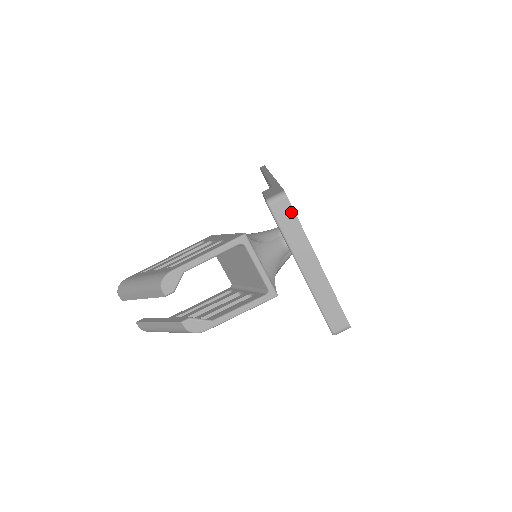
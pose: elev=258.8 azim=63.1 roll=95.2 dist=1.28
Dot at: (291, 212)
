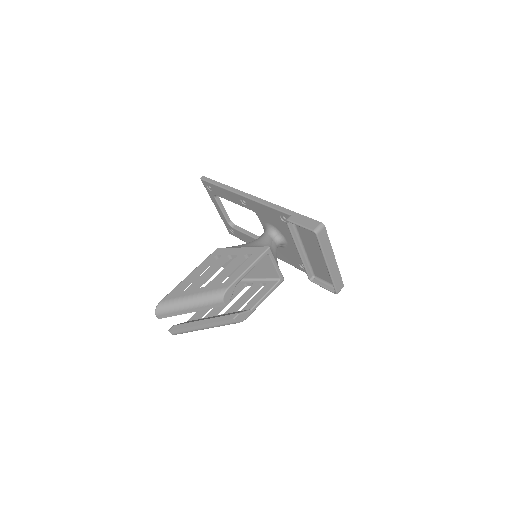
Dot at: (326, 234)
